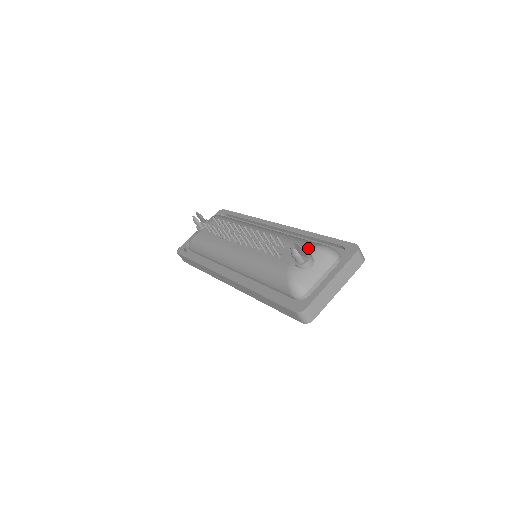
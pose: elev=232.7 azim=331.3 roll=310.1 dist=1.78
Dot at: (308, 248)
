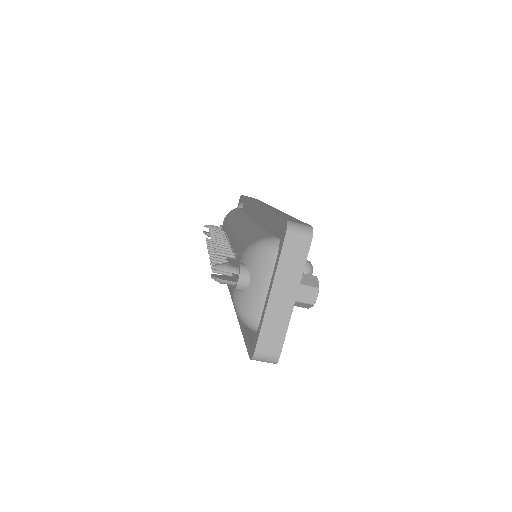
Dot at: (242, 255)
